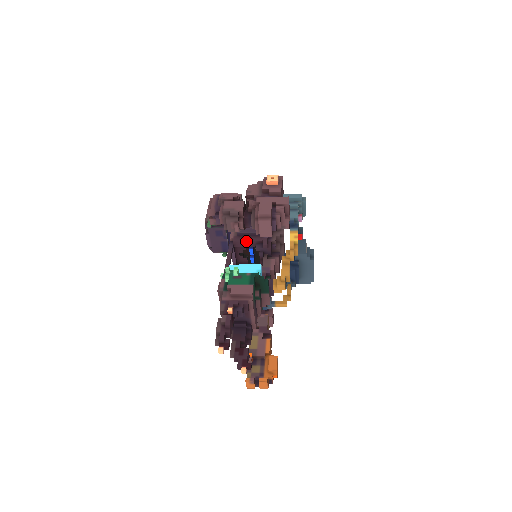
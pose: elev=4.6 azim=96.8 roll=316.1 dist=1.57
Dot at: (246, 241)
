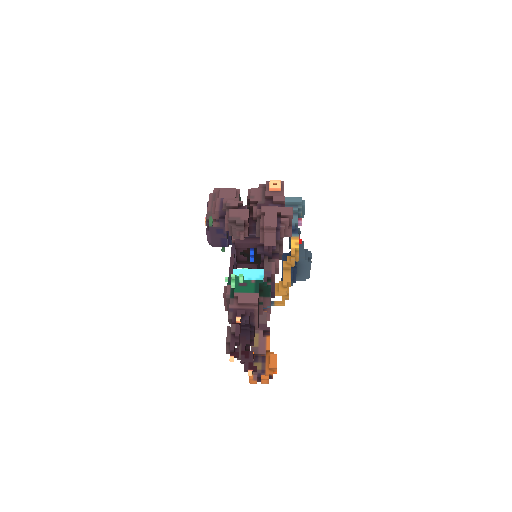
Dot at: (248, 243)
